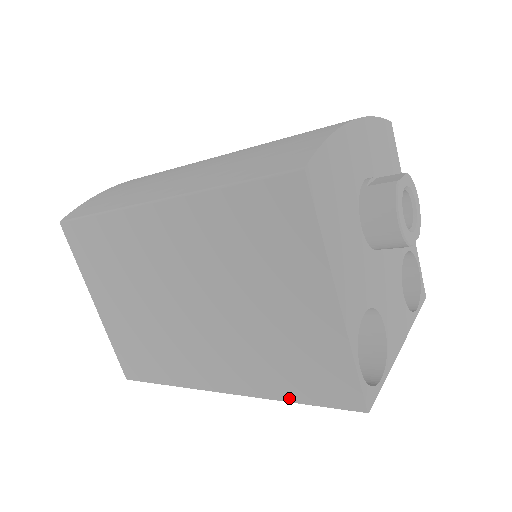
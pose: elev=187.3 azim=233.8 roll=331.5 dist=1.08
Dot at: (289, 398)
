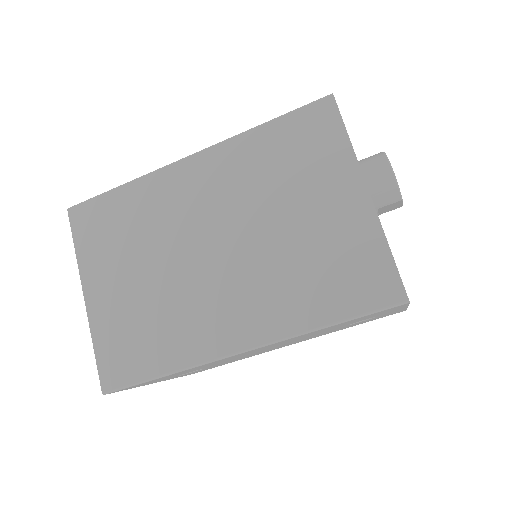
Dot at: (323, 321)
